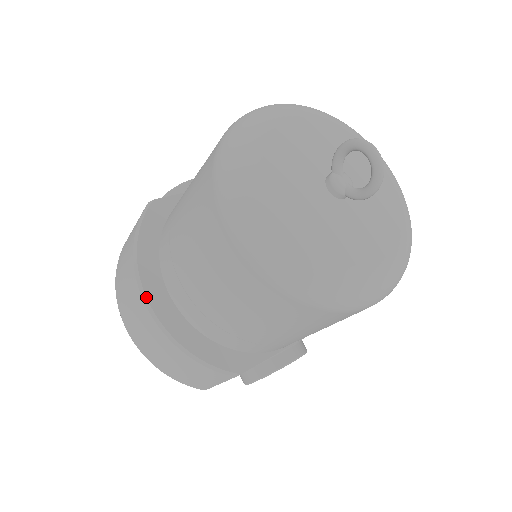
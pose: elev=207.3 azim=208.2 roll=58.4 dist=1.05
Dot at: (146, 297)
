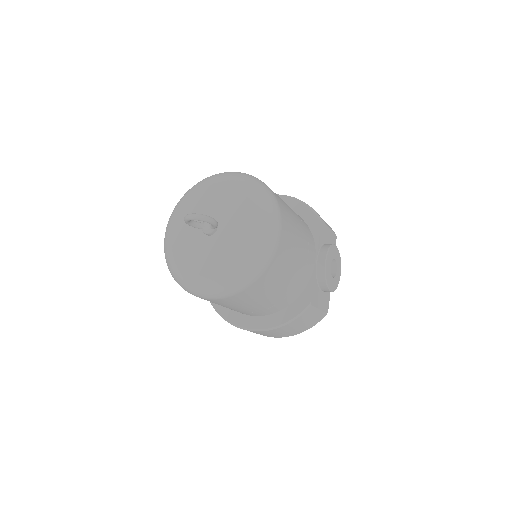
Dot at: (249, 329)
